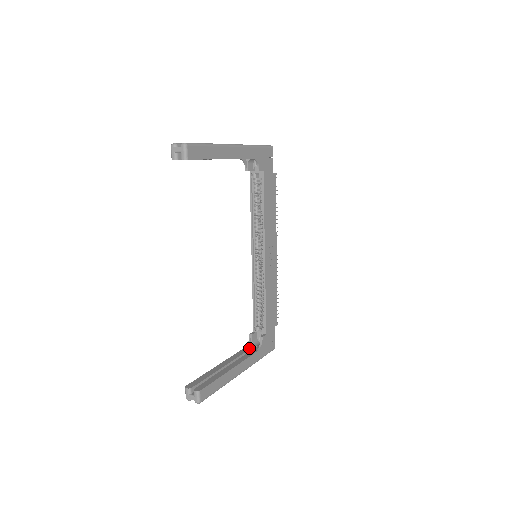
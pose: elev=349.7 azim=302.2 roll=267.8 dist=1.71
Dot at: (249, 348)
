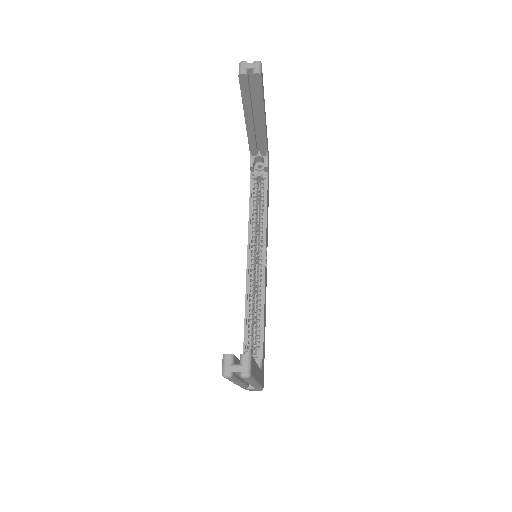
Dot at: occluded
